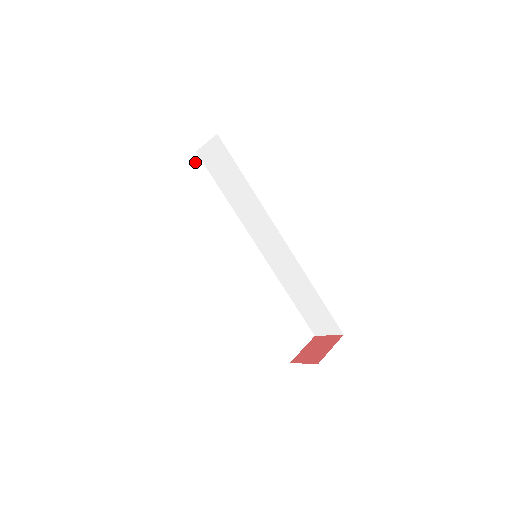
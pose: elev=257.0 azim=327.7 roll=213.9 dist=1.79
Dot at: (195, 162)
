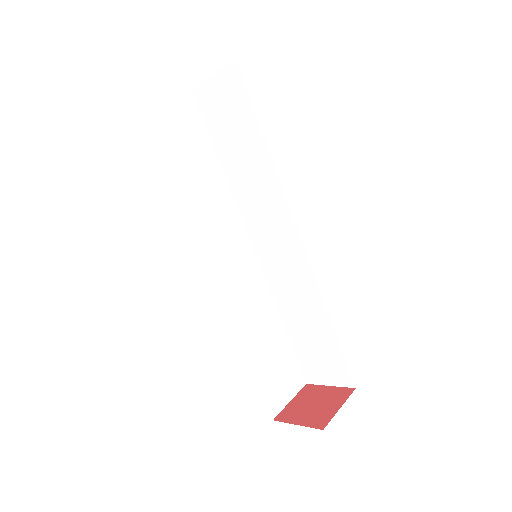
Dot at: (187, 103)
